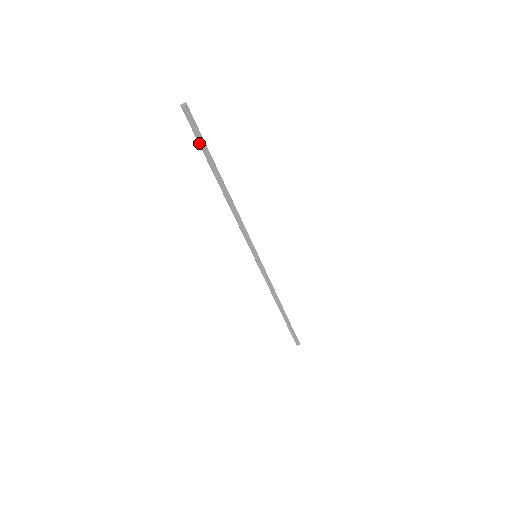
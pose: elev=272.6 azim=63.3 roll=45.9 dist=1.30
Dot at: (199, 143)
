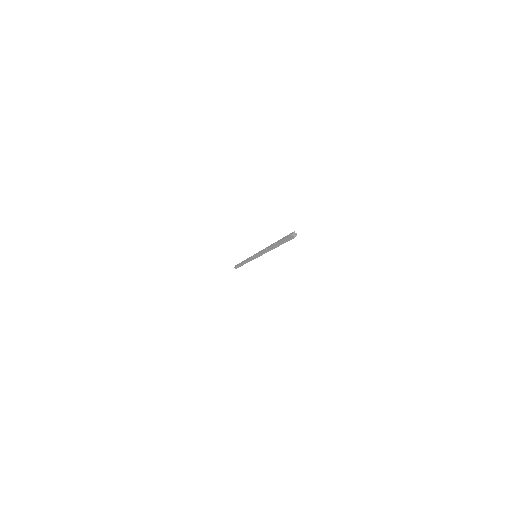
Dot at: occluded
